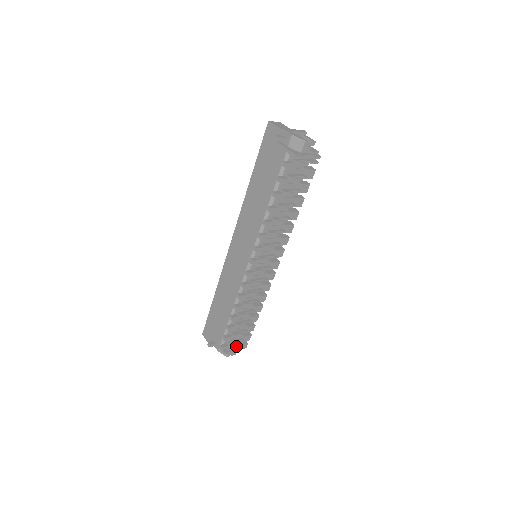
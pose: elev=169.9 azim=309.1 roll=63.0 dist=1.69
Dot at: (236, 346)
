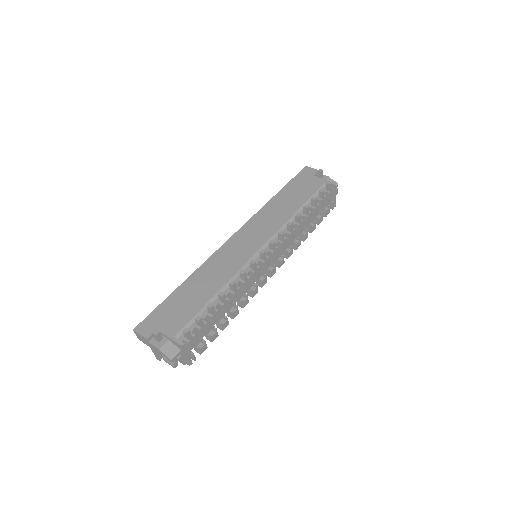
Dot at: (189, 349)
